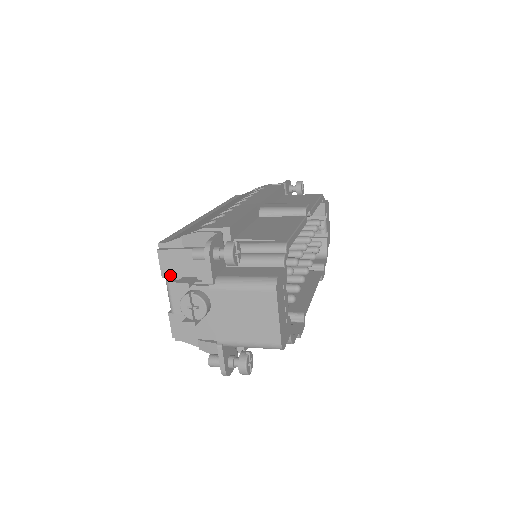
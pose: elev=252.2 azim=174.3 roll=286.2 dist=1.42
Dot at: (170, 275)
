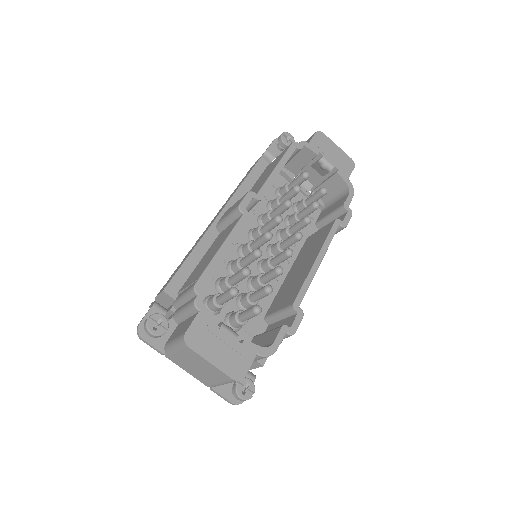
Dot at: occluded
